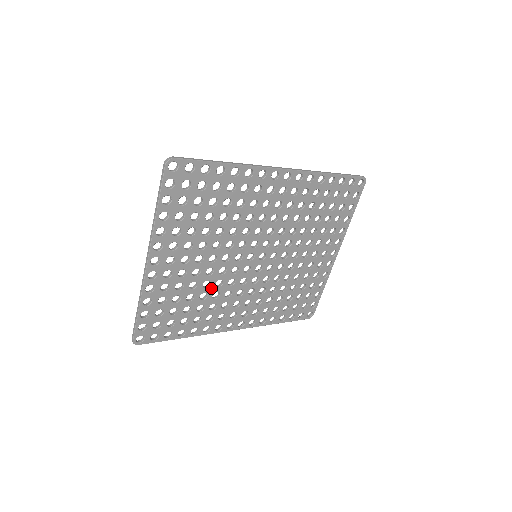
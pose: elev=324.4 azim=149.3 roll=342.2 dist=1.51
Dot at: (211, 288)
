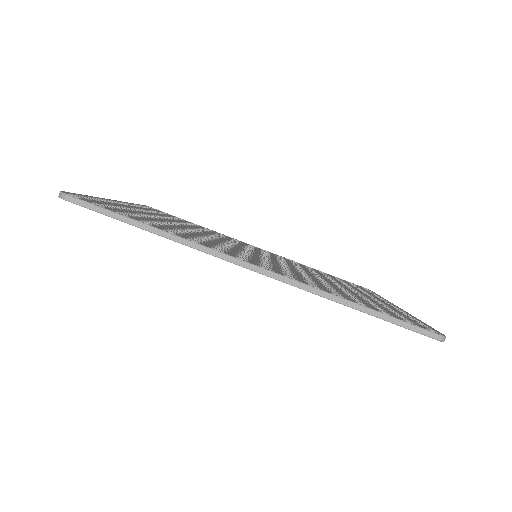
Dot at: occluded
